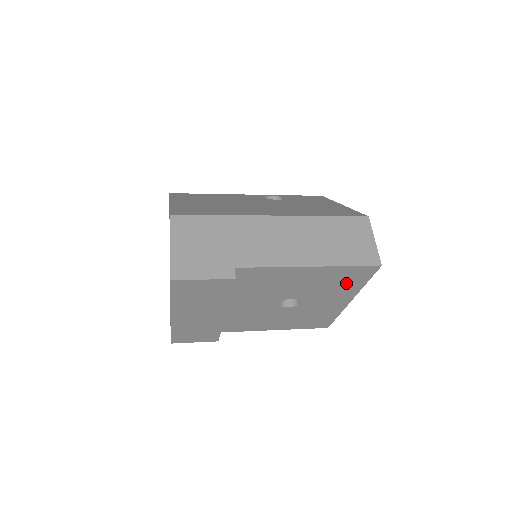
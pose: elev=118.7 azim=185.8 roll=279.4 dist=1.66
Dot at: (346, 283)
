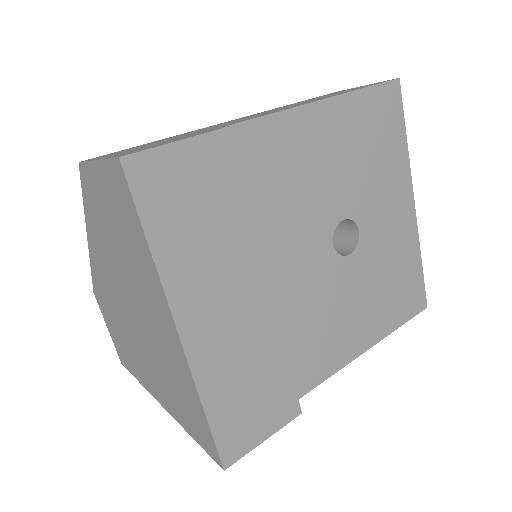
Dot at: (384, 145)
